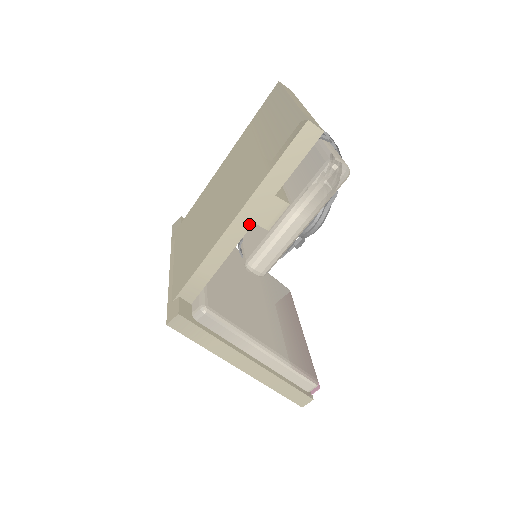
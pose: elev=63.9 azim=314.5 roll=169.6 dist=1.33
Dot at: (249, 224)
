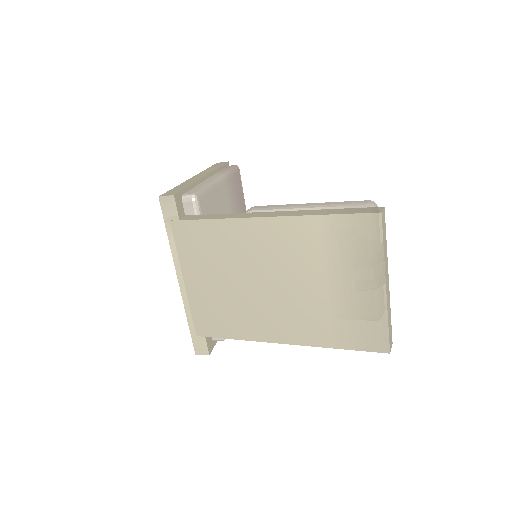
Dot at: occluded
